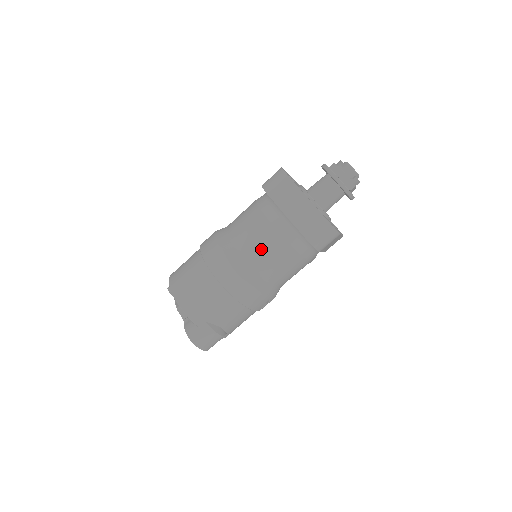
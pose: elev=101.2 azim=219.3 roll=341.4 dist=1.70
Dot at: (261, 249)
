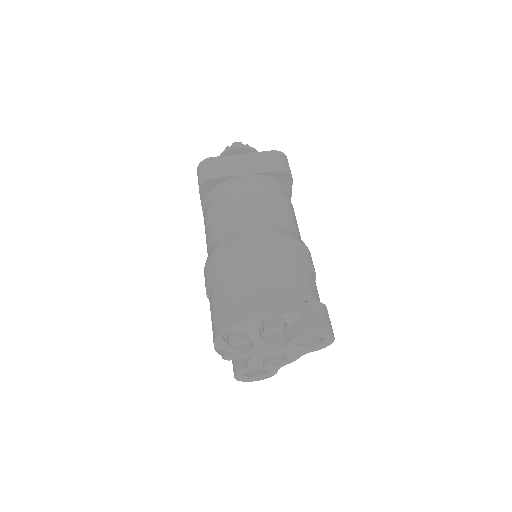
Dot at: (259, 208)
